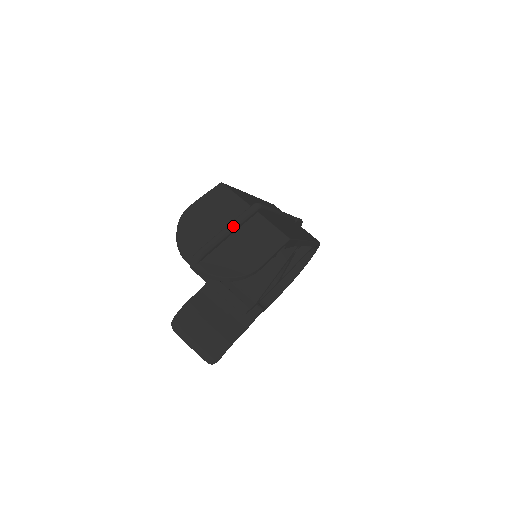
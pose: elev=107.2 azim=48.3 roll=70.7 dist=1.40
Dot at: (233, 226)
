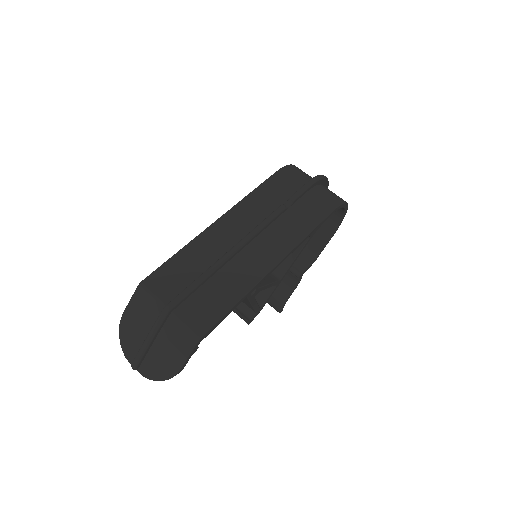
Dot at: (149, 338)
